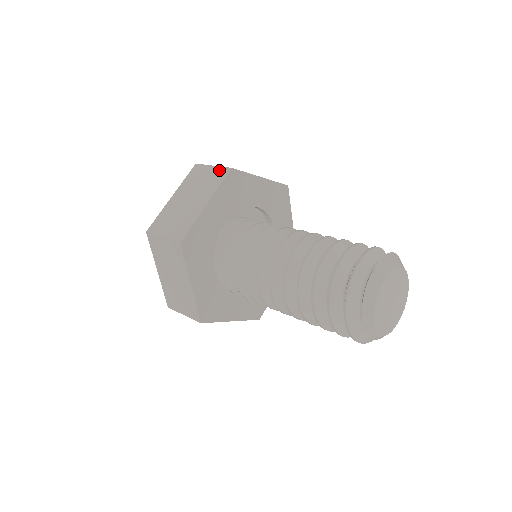
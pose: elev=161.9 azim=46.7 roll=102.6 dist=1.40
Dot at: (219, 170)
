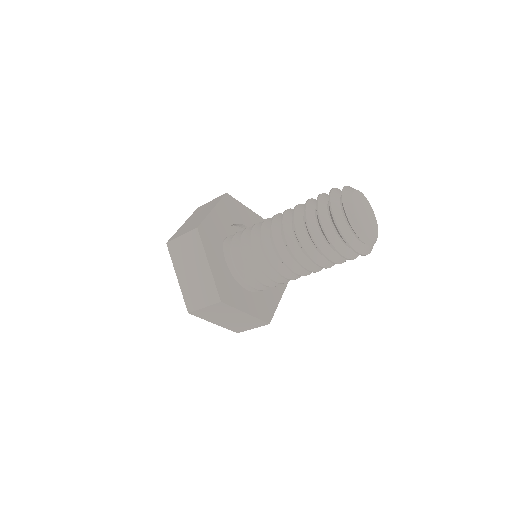
Dot at: (217, 198)
